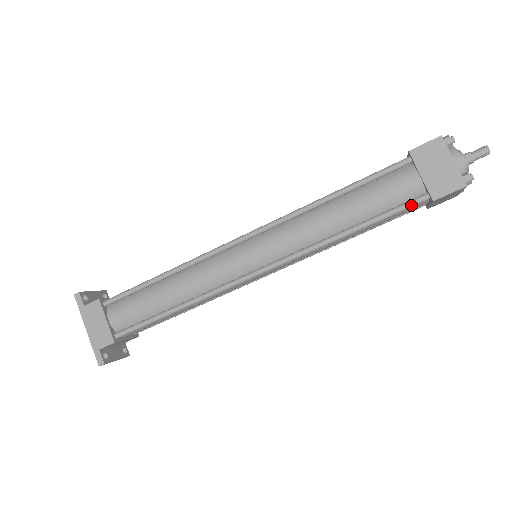
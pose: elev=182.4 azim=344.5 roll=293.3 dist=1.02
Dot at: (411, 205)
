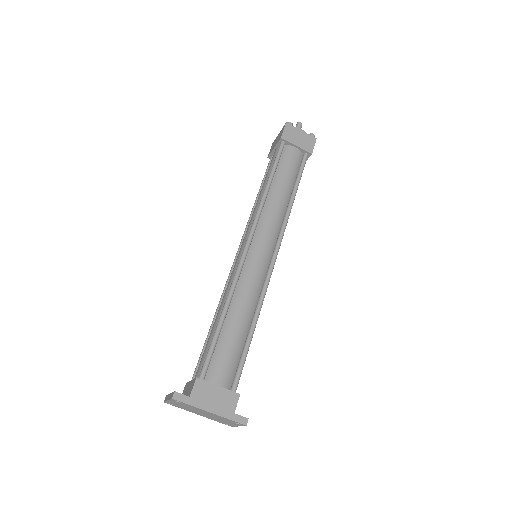
Dot at: (305, 163)
